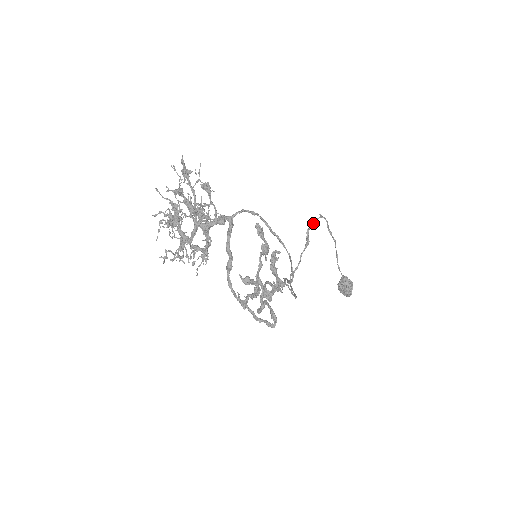
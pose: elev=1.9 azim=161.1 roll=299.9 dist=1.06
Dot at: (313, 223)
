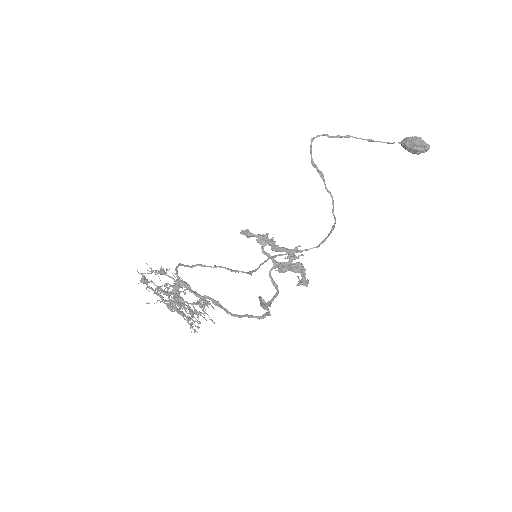
Dot at: (311, 154)
